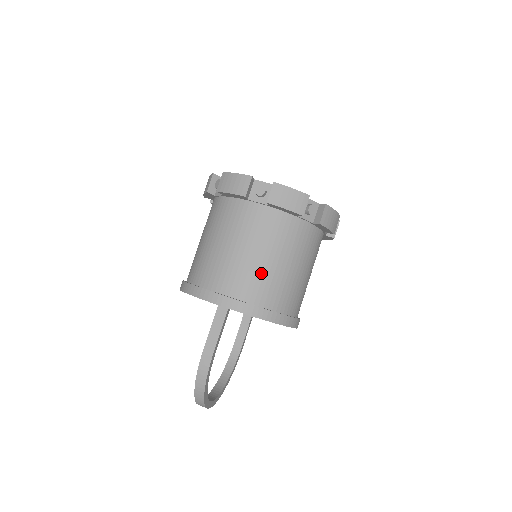
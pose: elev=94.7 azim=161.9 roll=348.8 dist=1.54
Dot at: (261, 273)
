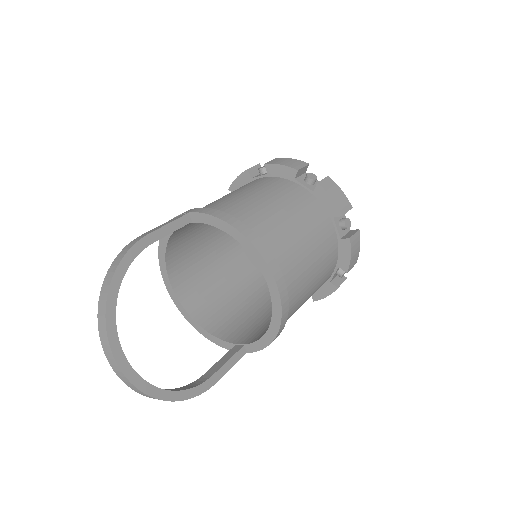
Dot at: (239, 200)
